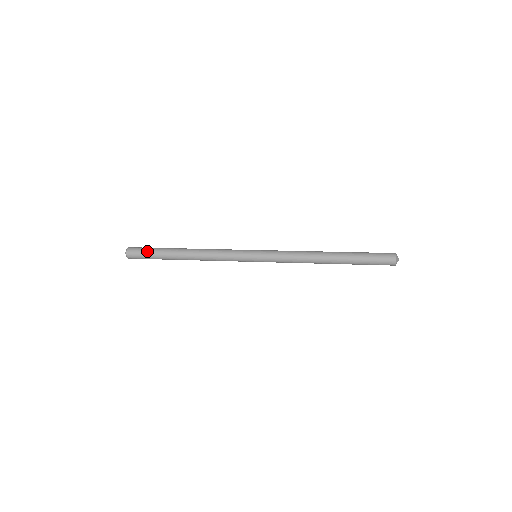
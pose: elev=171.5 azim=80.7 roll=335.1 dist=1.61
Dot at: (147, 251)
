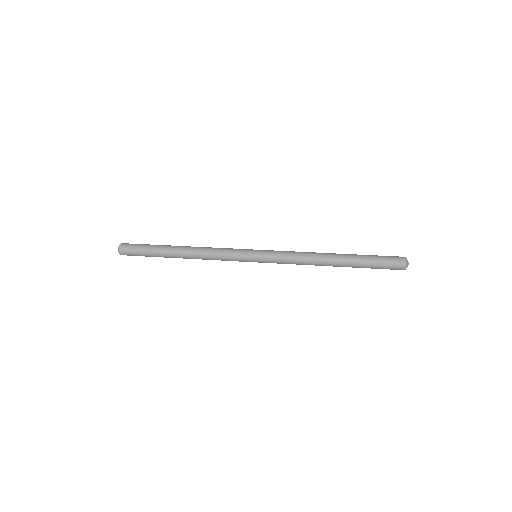
Dot at: (140, 250)
